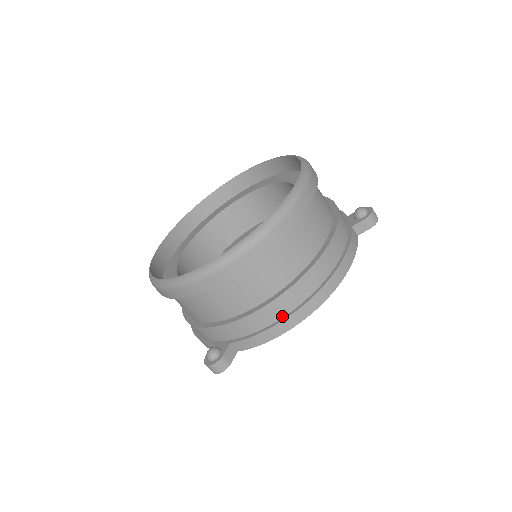
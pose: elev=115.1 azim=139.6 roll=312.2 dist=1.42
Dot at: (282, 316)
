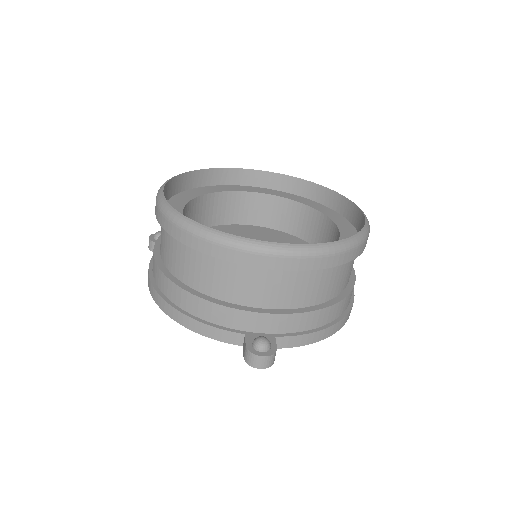
Dot at: (330, 321)
